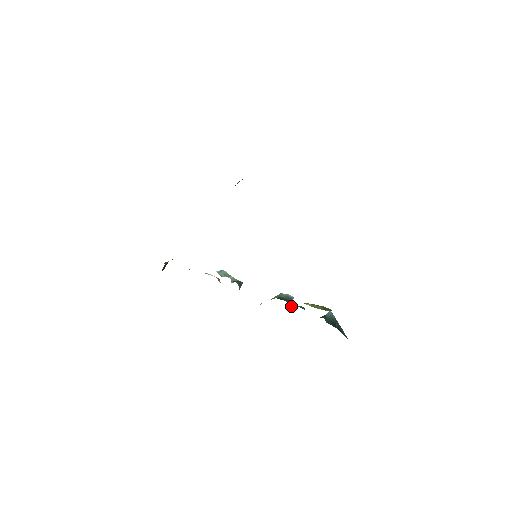
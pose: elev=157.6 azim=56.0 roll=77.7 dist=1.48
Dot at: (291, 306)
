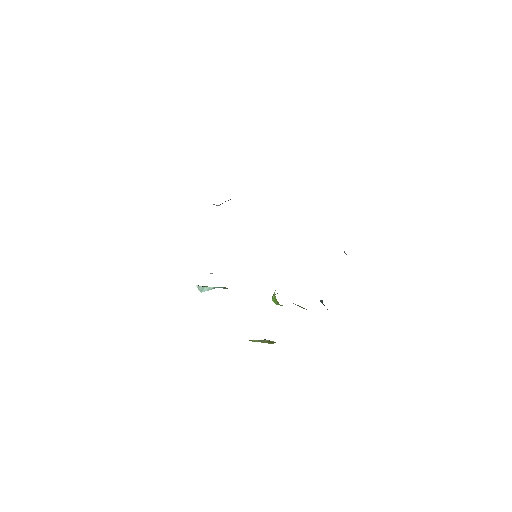
Dot at: occluded
